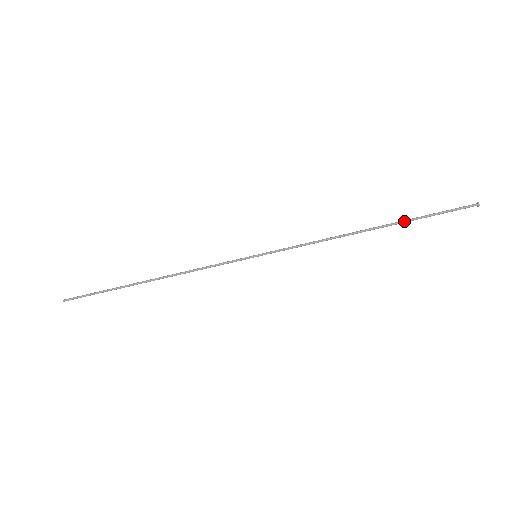
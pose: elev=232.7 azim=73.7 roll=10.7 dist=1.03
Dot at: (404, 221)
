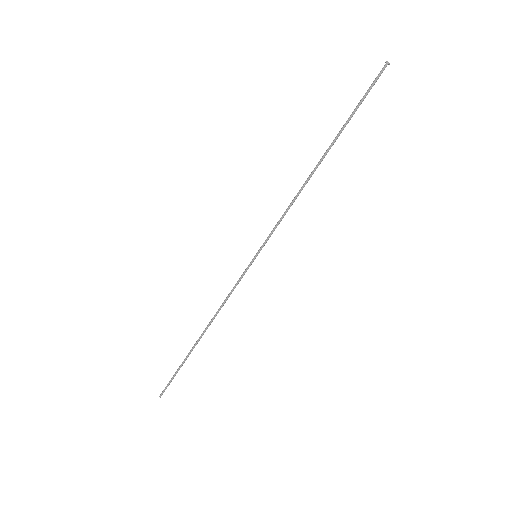
Dot at: (340, 131)
